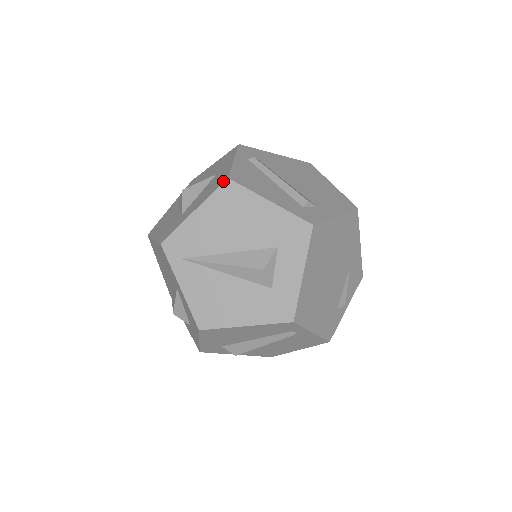
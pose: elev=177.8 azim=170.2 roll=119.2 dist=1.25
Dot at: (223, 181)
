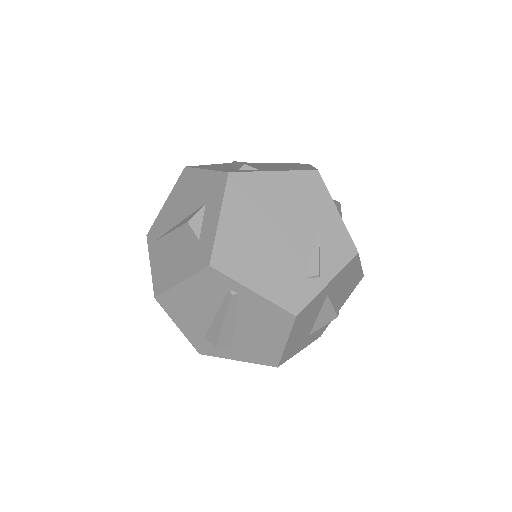
Dot at: (183, 171)
